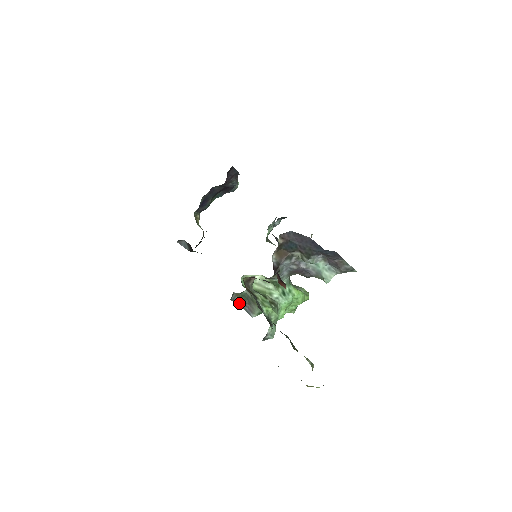
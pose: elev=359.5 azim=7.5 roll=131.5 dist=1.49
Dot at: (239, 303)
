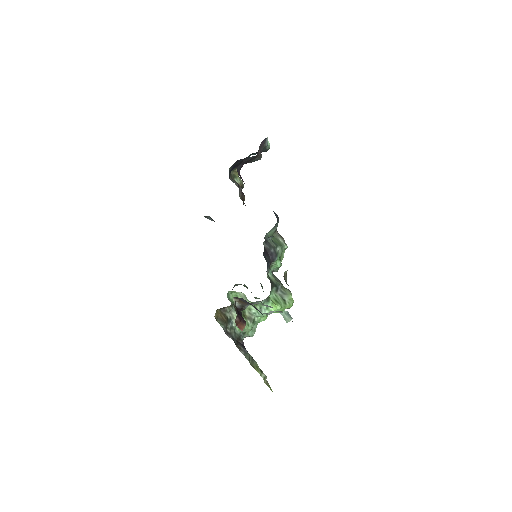
Dot at: occluded
